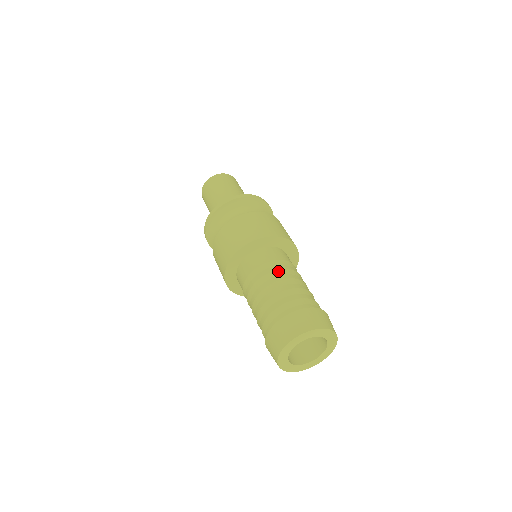
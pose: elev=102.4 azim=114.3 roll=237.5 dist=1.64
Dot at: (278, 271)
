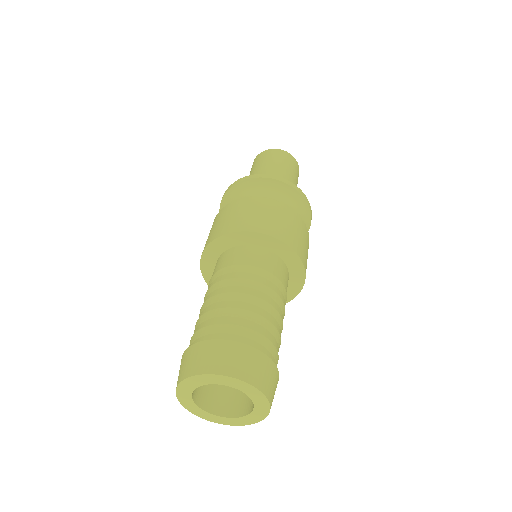
Dot at: (261, 285)
